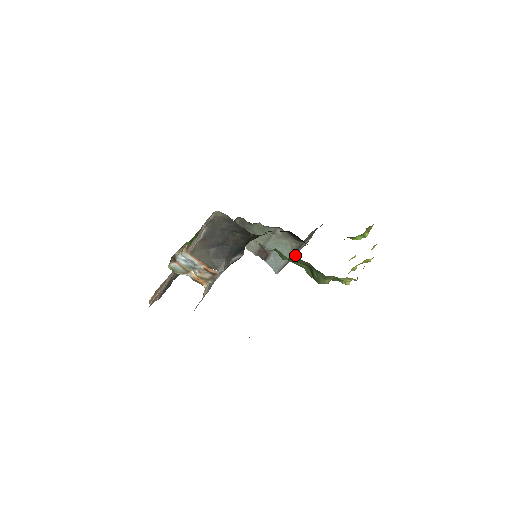
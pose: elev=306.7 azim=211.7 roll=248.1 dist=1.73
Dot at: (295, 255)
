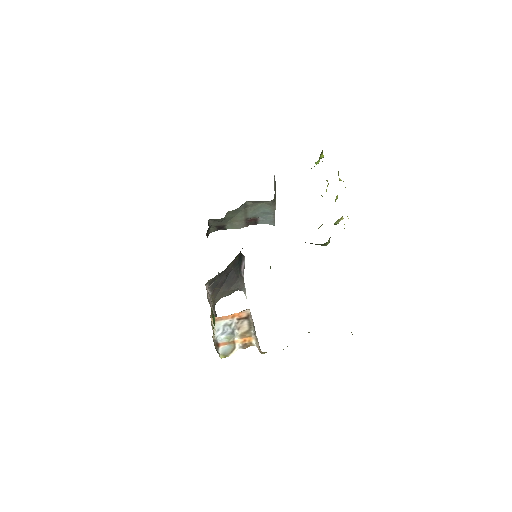
Dot at: (274, 194)
